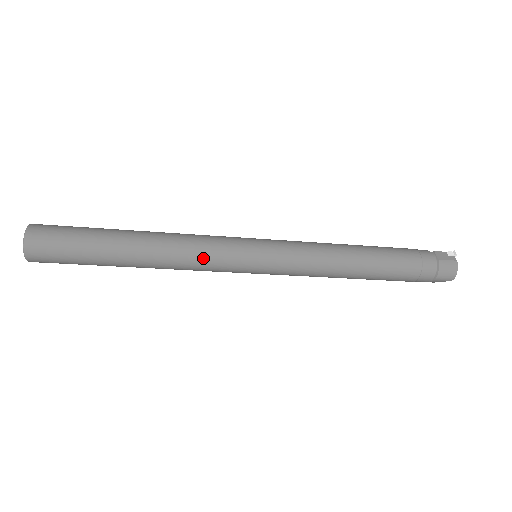
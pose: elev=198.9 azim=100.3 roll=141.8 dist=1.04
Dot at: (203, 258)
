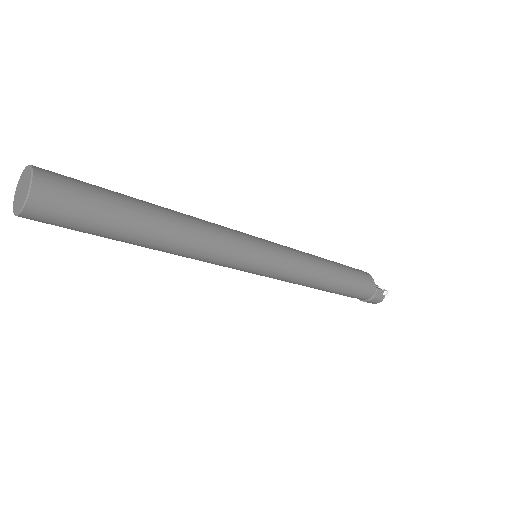
Dot at: (211, 262)
